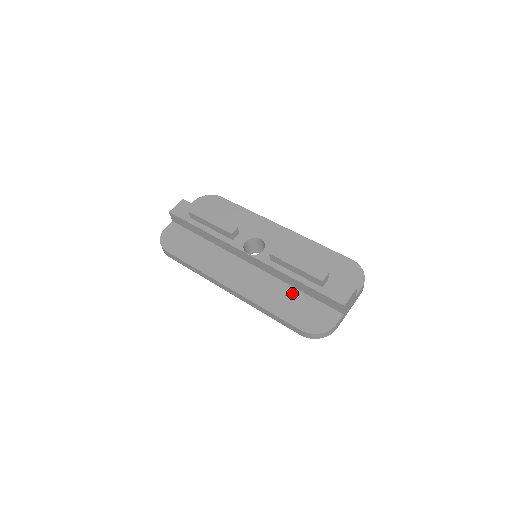
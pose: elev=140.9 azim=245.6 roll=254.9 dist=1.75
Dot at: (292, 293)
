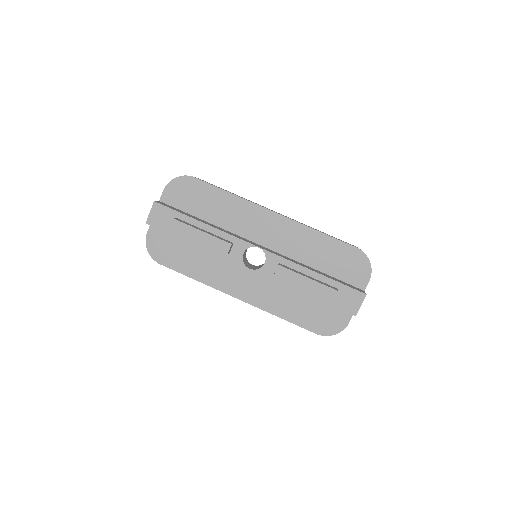
Dot at: (302, 297)
